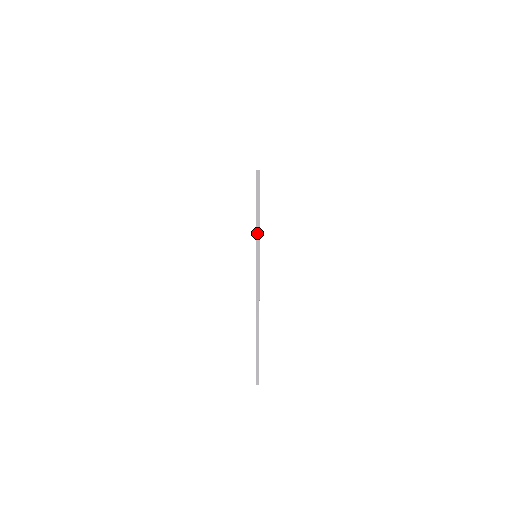
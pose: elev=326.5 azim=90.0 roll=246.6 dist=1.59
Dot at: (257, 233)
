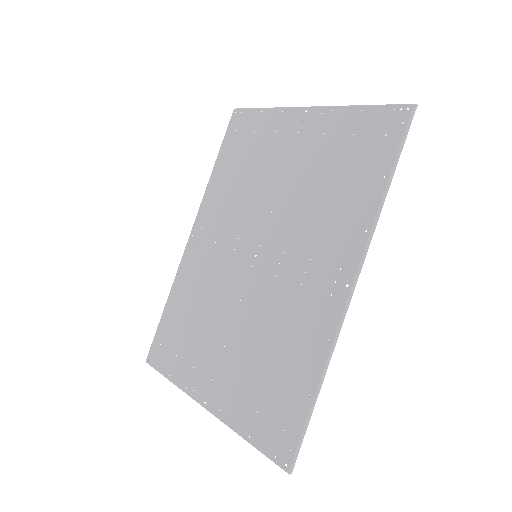
Dot at: (272, 108)
